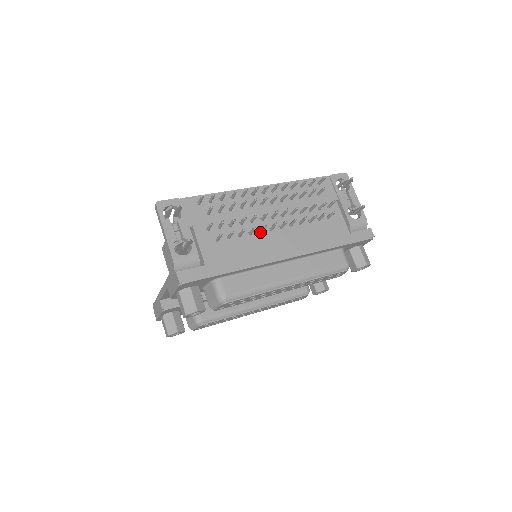
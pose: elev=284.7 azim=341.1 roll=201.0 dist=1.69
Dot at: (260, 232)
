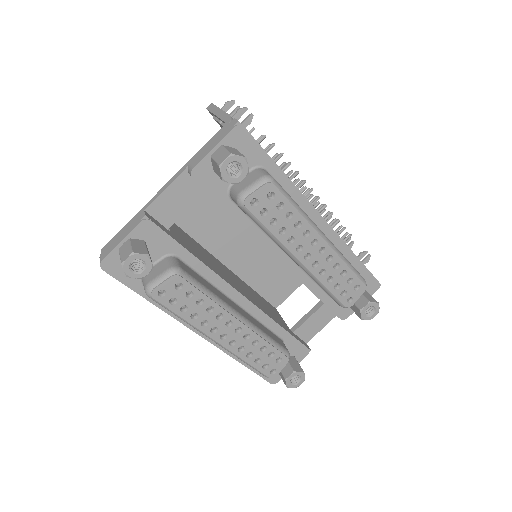
Dot at: occluded
